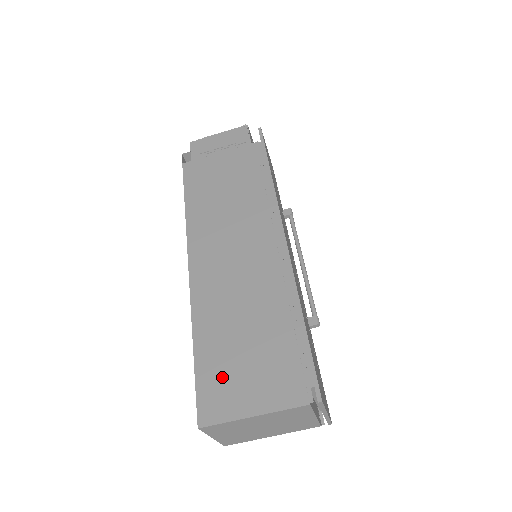
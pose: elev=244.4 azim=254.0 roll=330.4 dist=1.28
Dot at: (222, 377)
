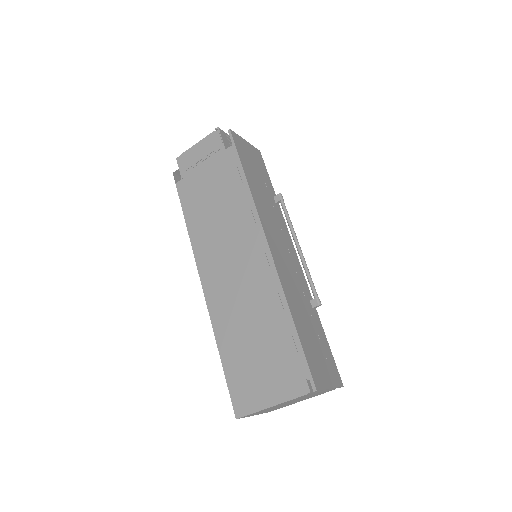
Dot at: (244, 378)
